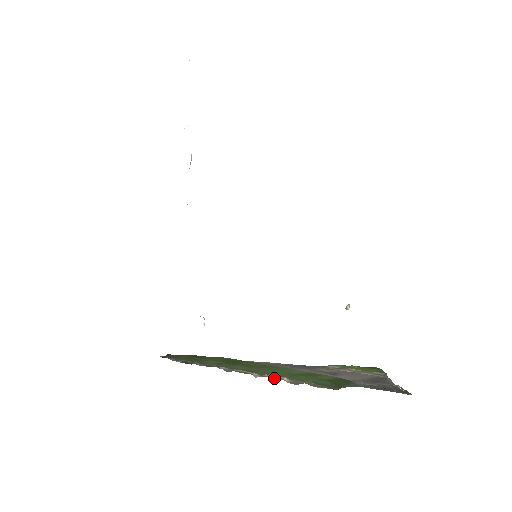
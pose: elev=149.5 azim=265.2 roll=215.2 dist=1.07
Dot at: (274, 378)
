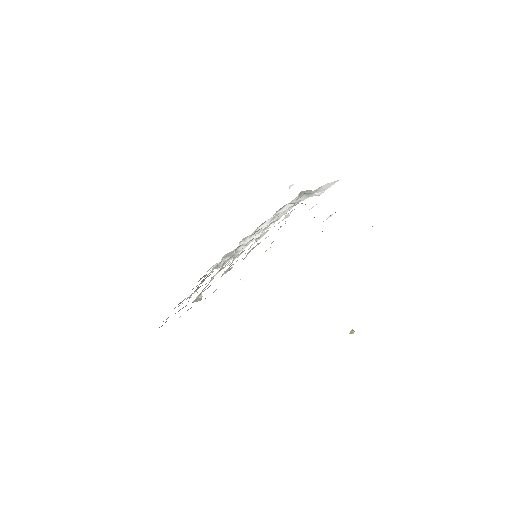
Dot at: occluded
